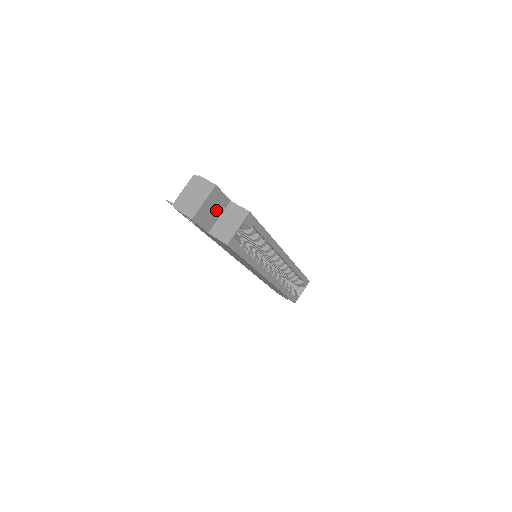
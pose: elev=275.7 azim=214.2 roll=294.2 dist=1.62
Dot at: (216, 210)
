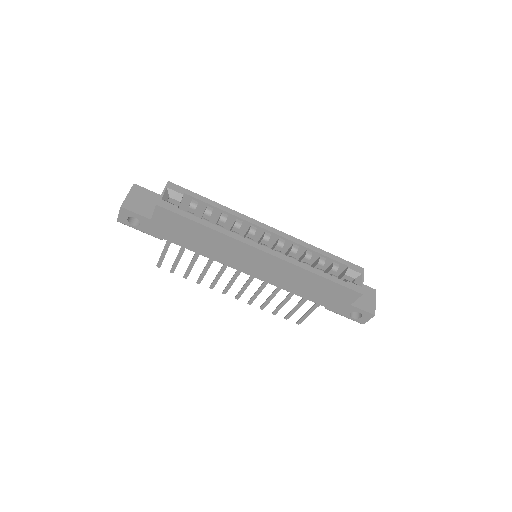
Dot at: (149, 202)
